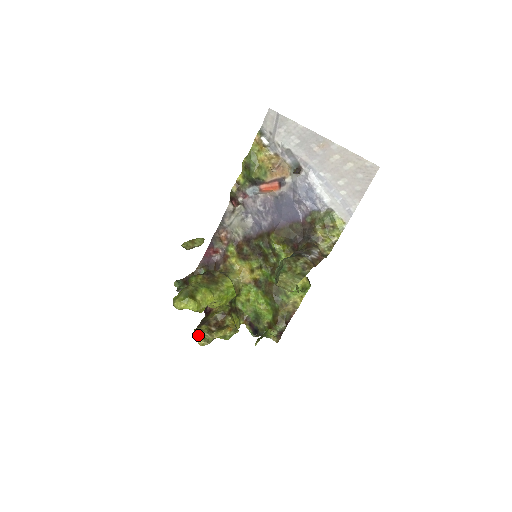
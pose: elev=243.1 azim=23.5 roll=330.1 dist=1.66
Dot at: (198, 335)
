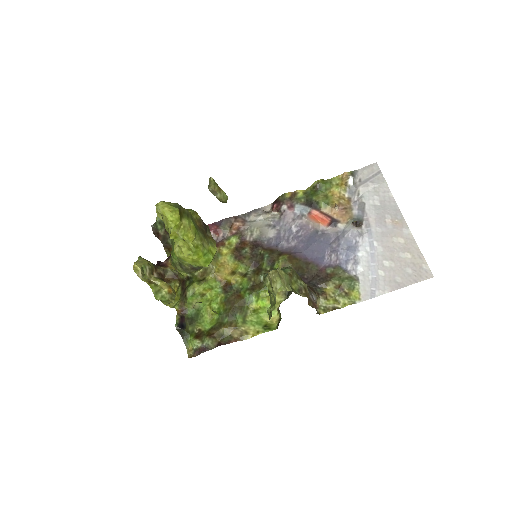
Dot at: (140, 261)
